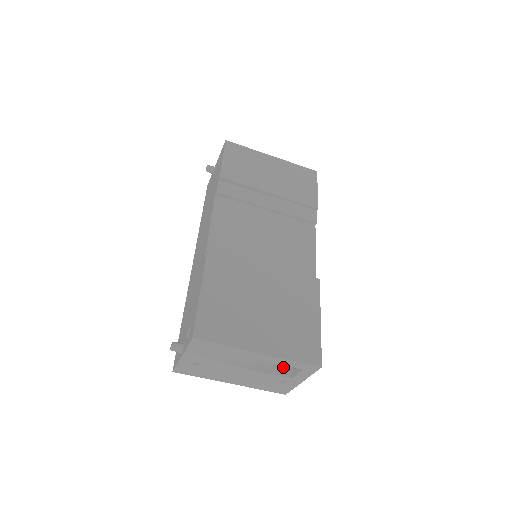
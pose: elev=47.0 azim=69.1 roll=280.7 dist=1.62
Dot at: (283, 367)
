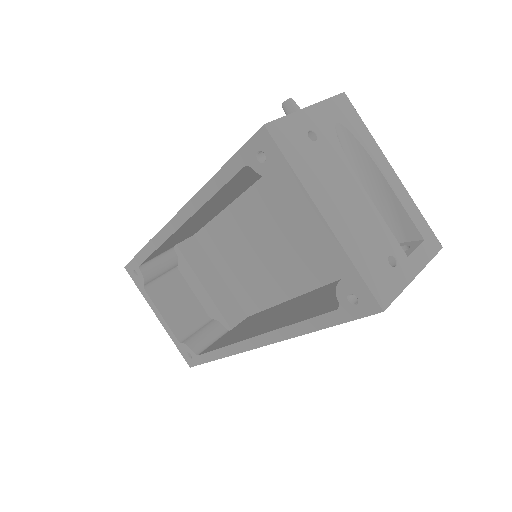
Dot at: occluded
